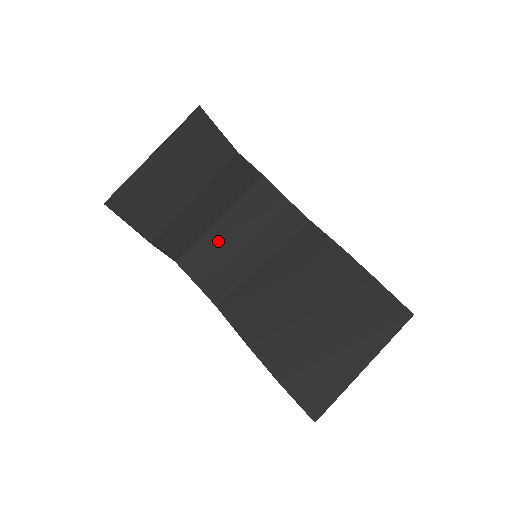
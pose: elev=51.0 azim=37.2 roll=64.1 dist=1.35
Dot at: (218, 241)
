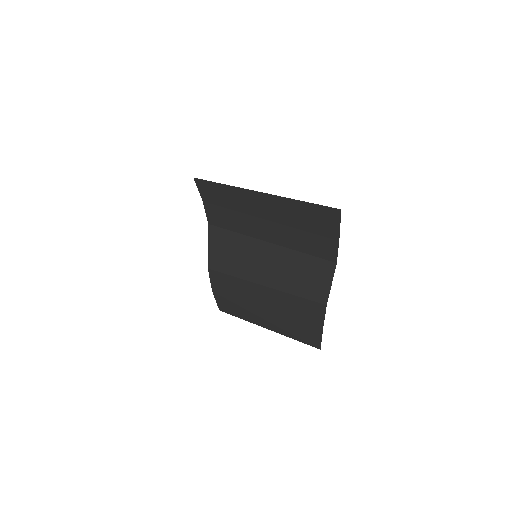
Dot at: (245, 202)
